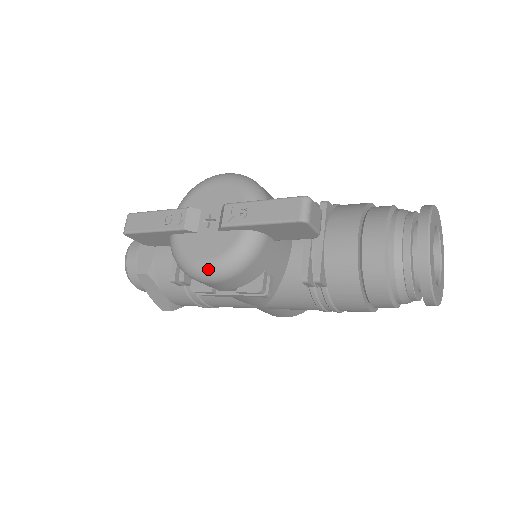
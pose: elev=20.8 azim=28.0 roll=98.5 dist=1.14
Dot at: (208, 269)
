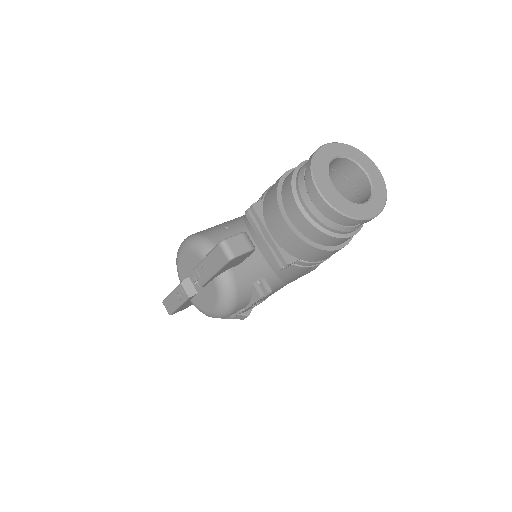
Dot at: (219, 312)
